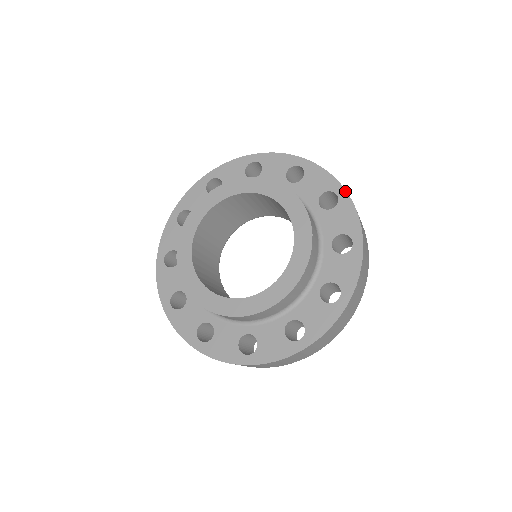
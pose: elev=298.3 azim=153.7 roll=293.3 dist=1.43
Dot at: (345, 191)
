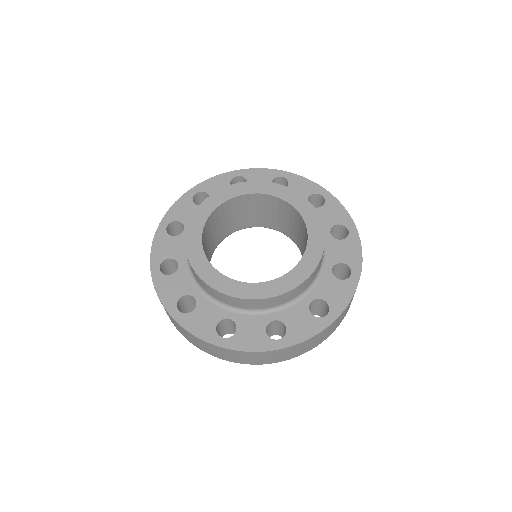
Dot at: (286, 172)
